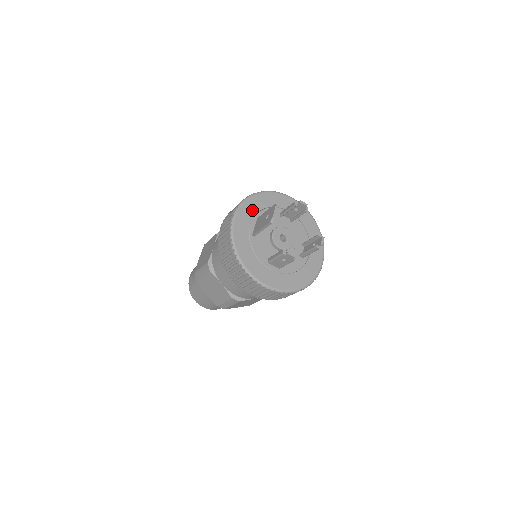
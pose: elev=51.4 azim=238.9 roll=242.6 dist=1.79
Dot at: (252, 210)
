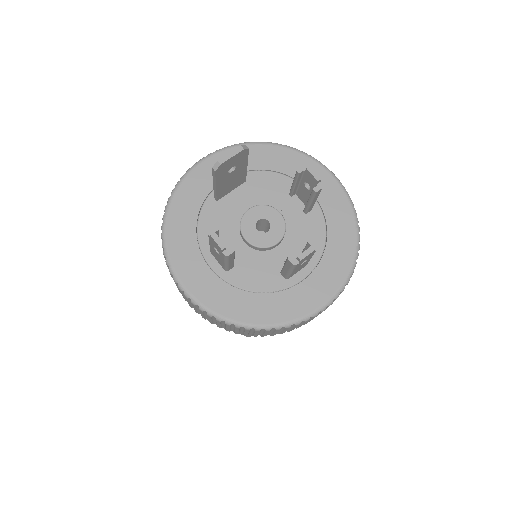
Dot at: occluded
